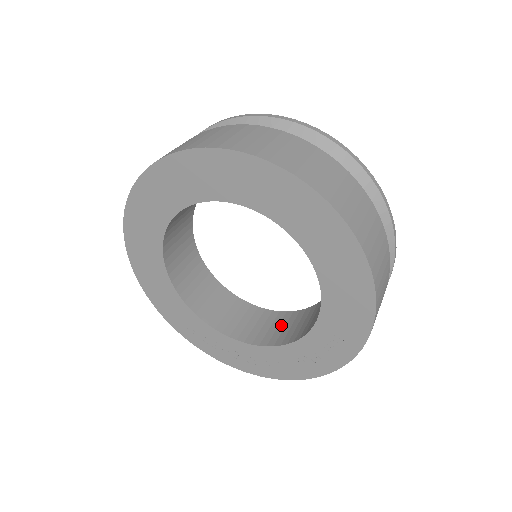
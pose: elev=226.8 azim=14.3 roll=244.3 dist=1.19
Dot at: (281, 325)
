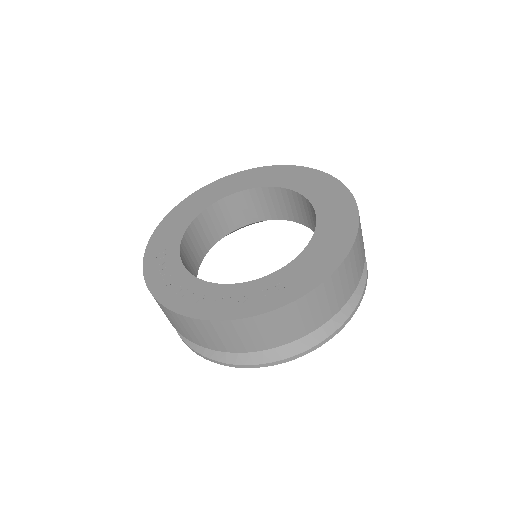
Dot at: occluded
